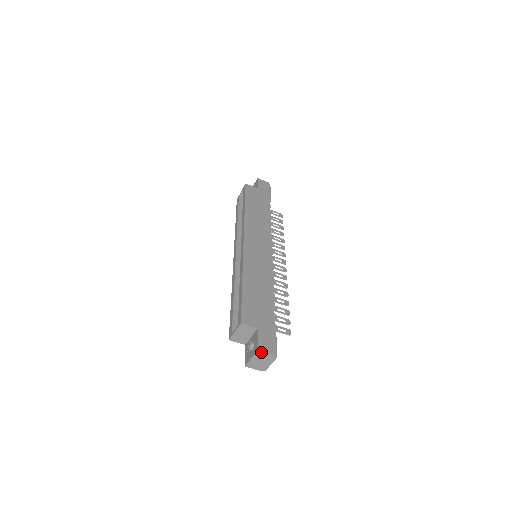
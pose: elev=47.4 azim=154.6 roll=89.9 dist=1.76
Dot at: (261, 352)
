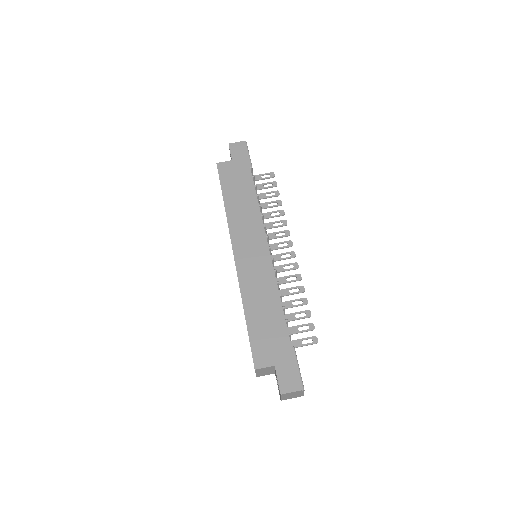
Dot at: (285, 394)
